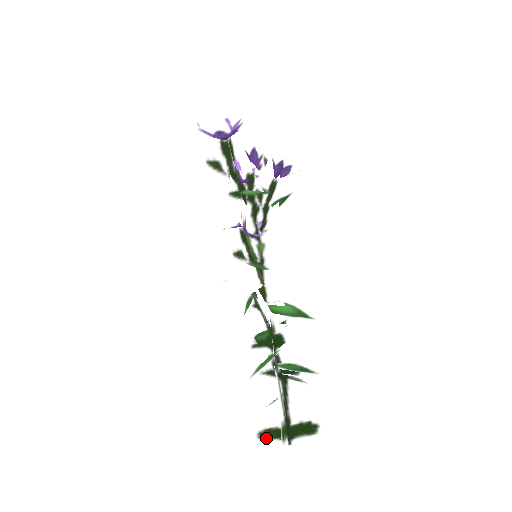
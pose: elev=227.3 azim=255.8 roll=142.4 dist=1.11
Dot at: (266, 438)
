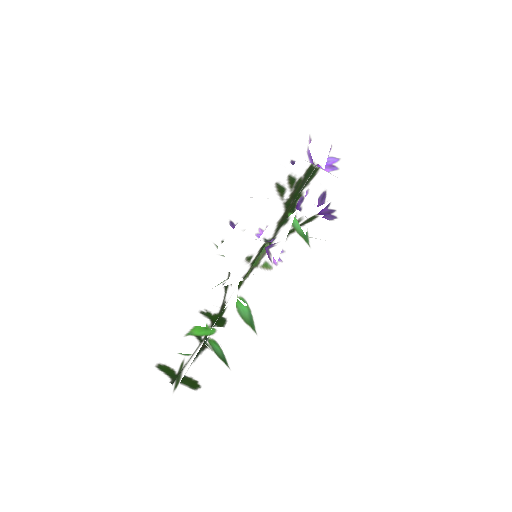
Dot at: (161, 370)
